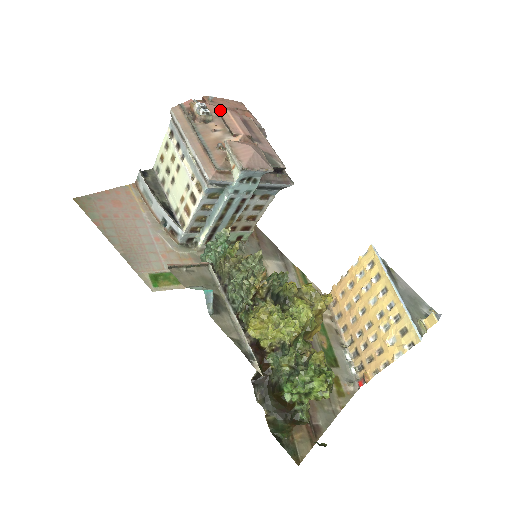
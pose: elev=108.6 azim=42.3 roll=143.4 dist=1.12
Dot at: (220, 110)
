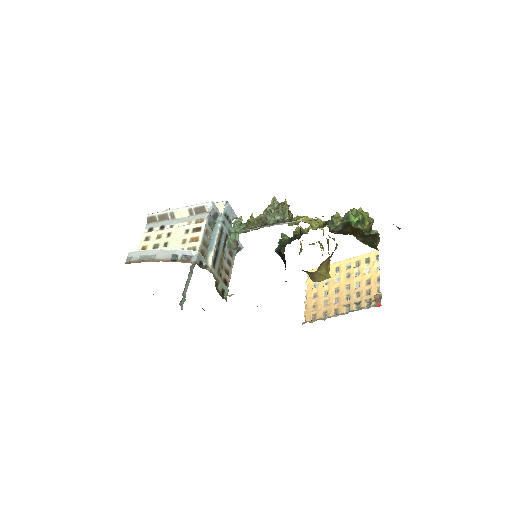
Dot at: occluded
